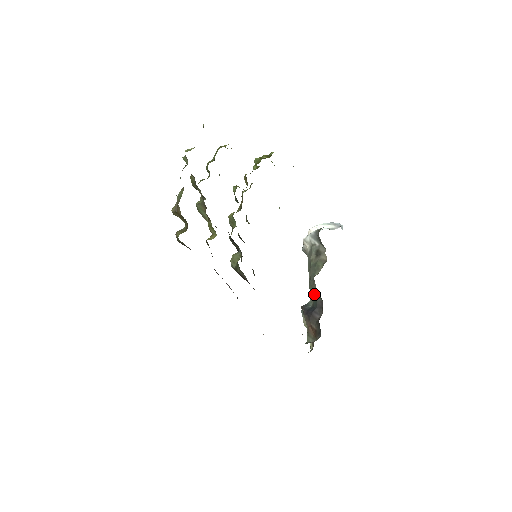
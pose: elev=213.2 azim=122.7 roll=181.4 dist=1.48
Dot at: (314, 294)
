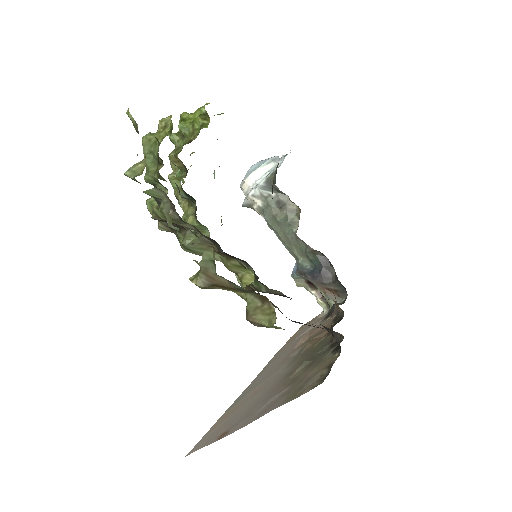
Dot at: (308, 253)
